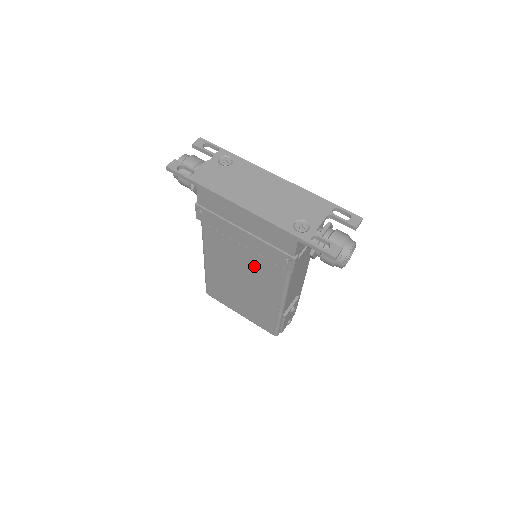
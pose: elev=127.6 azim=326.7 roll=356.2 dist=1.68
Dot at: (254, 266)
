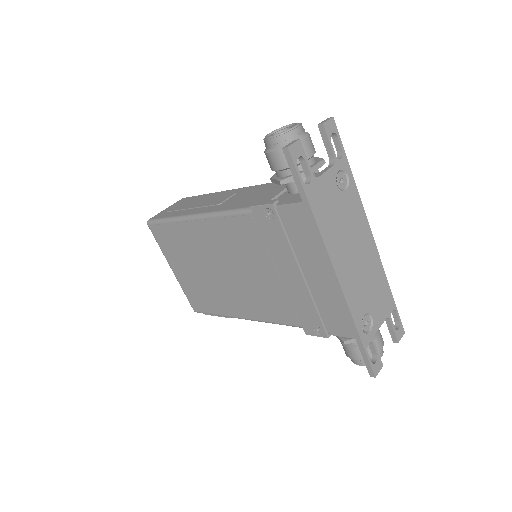
Dot at: (262, 287)
